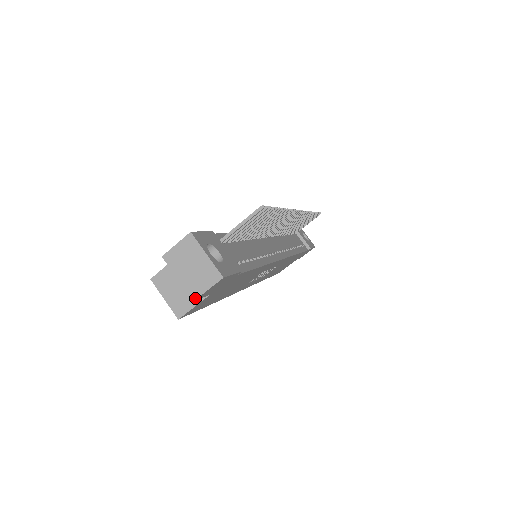
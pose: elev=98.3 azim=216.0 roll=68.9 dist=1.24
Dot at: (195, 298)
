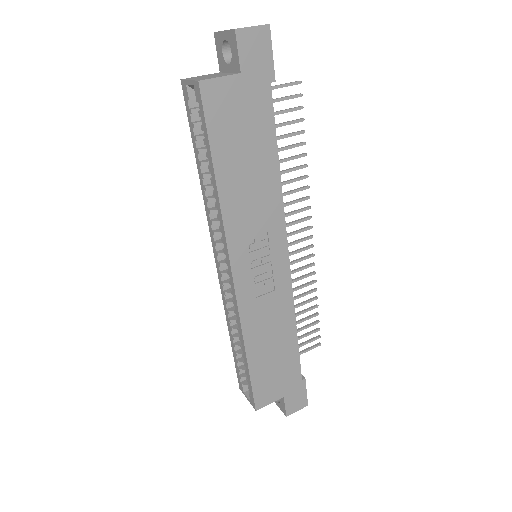
Dot at: (237, 28)
